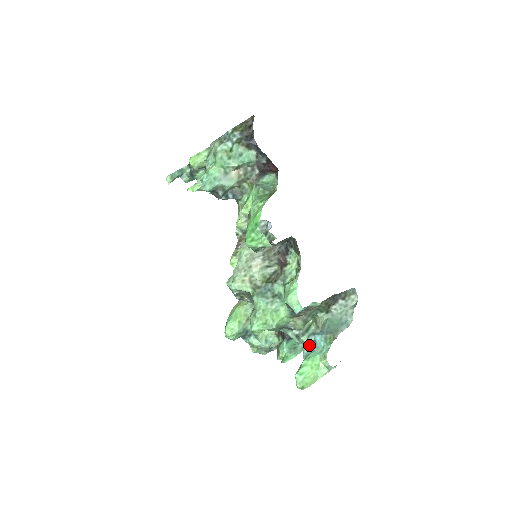
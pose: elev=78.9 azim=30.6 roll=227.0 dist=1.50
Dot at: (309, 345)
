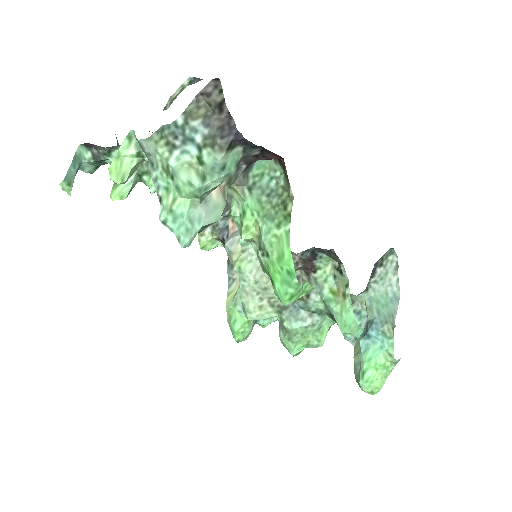
Dot at: occluded
